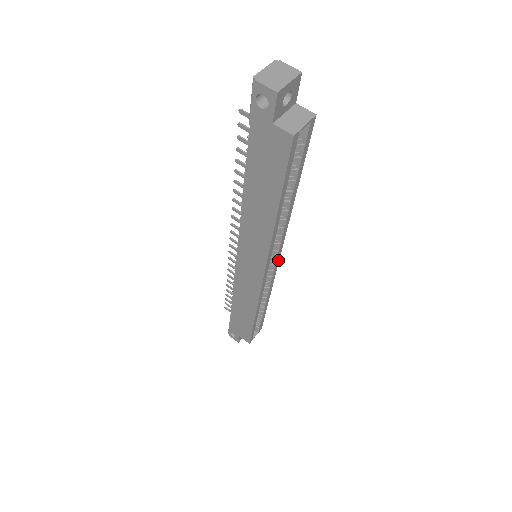
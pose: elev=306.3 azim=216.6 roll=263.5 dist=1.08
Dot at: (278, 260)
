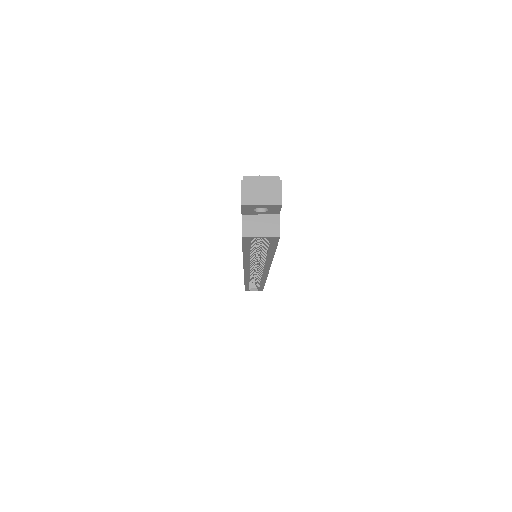
Dot at: (267, 273)
